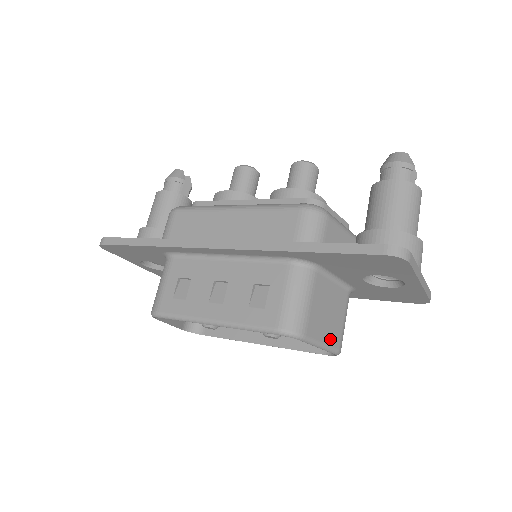
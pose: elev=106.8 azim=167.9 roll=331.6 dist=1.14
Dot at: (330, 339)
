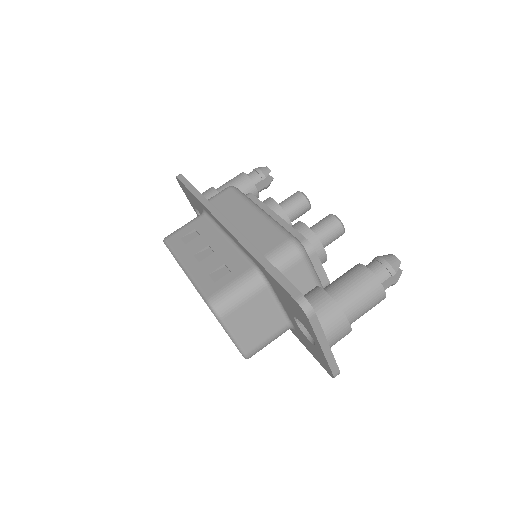
Dot at: (244, 340)
